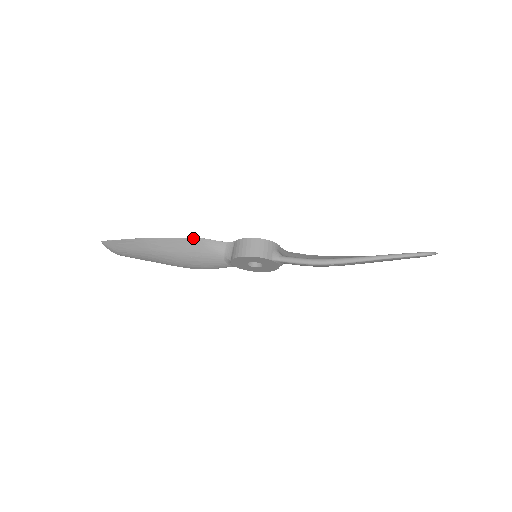
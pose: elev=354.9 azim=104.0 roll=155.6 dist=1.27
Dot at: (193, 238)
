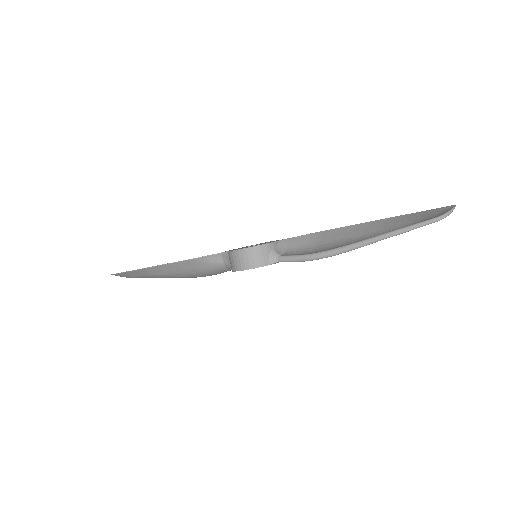
Dot at: (187, 260)
